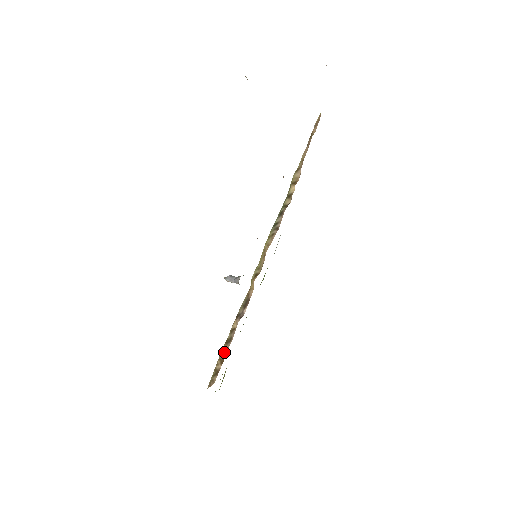
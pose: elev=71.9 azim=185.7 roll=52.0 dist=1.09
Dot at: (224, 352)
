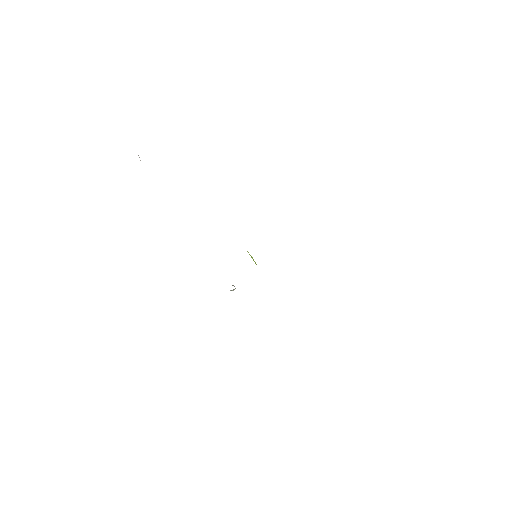
Dot at: occluded
